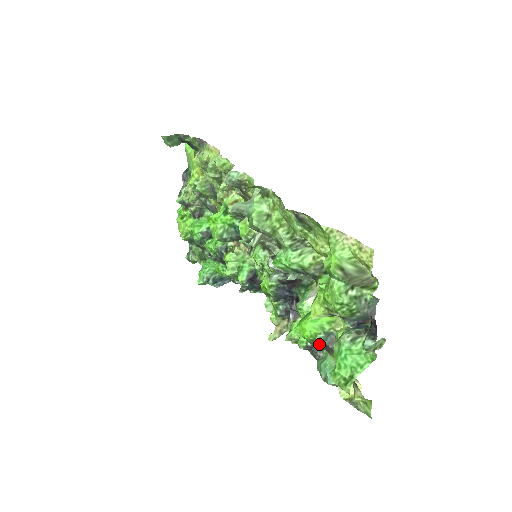
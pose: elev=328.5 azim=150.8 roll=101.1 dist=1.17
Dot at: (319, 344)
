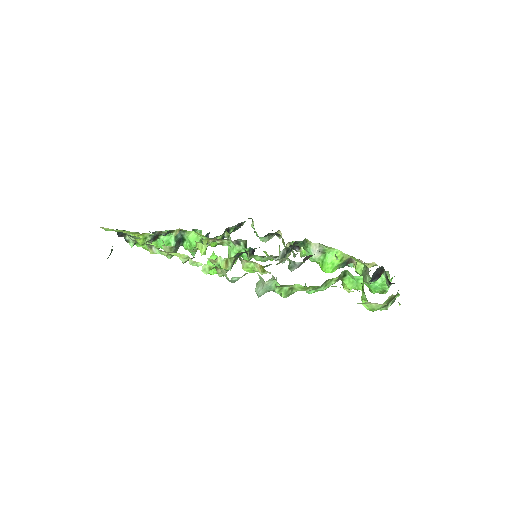
Dot at: occluded
